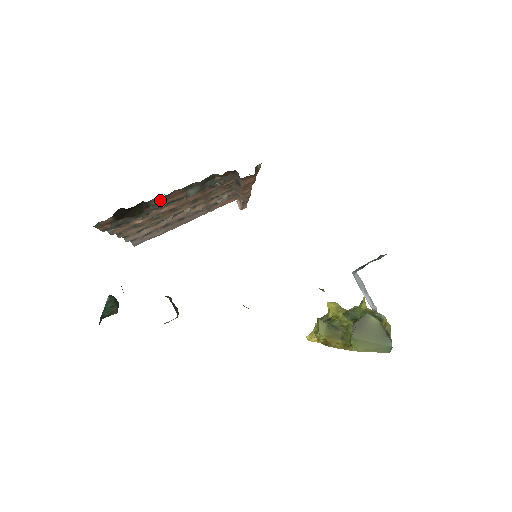
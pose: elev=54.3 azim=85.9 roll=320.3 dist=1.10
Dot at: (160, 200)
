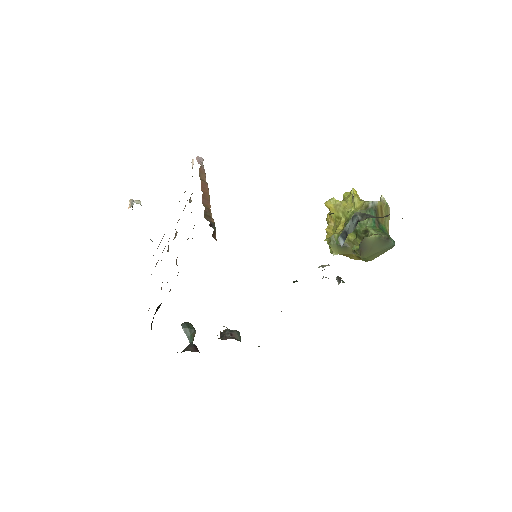
Dot at: occluded
